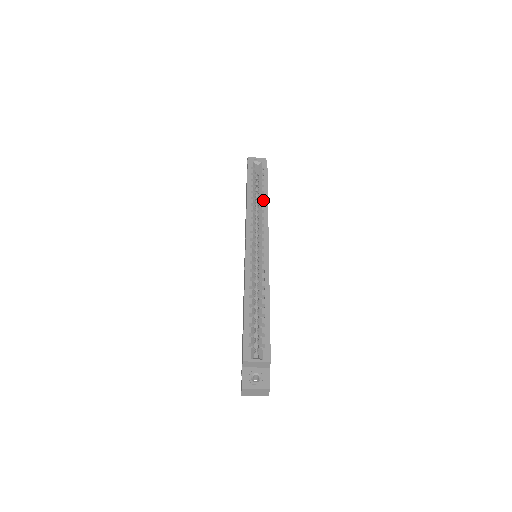
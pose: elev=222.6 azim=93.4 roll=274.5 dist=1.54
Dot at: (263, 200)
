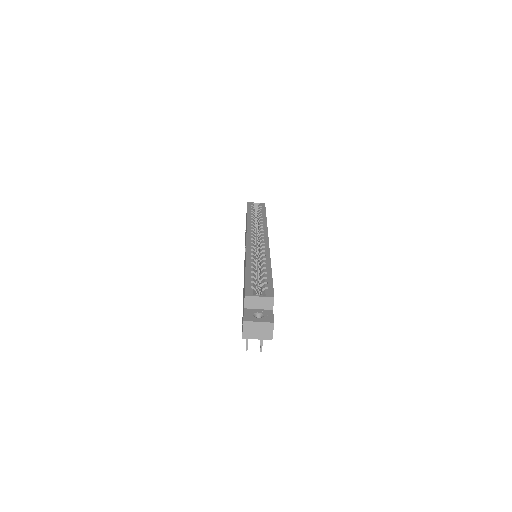
Dot at: (262, 219)
